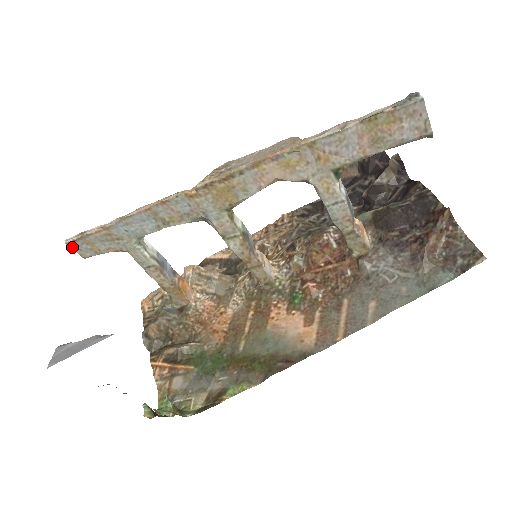
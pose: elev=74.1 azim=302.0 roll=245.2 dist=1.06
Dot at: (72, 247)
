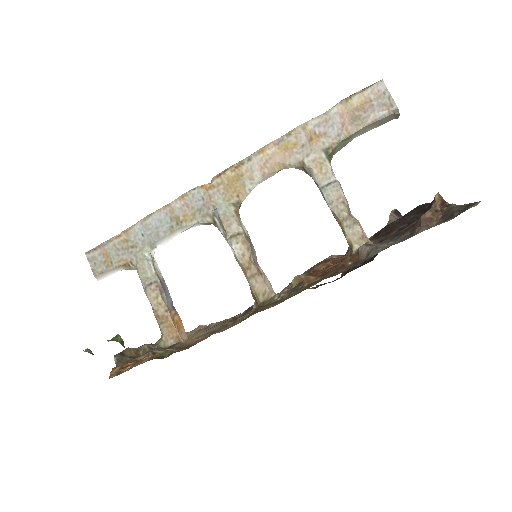
Dot at: (89, 260)
